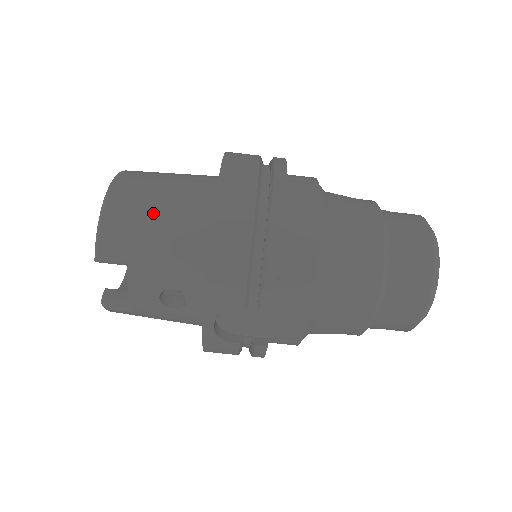
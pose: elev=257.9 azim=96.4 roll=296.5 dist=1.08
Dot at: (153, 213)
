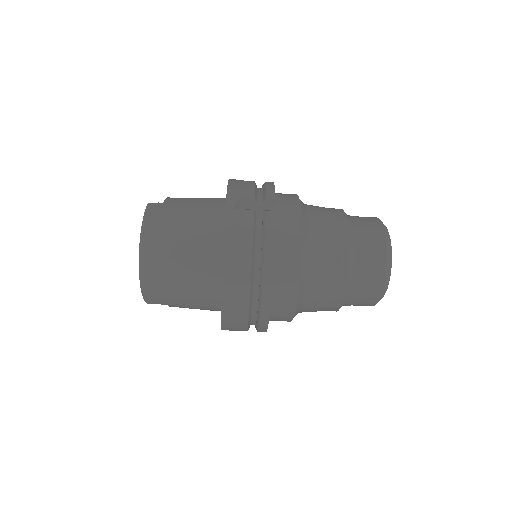
Dot at: (178, 289)
